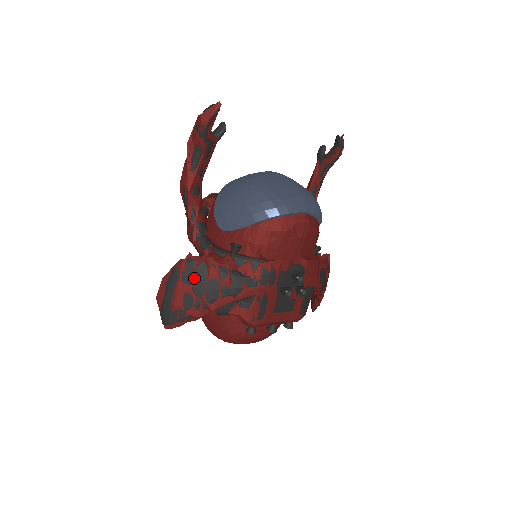
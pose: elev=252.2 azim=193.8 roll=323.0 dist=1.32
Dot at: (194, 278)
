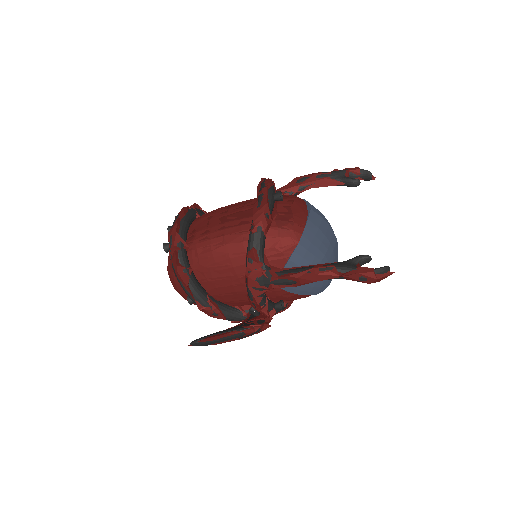
Dot at: occluded
